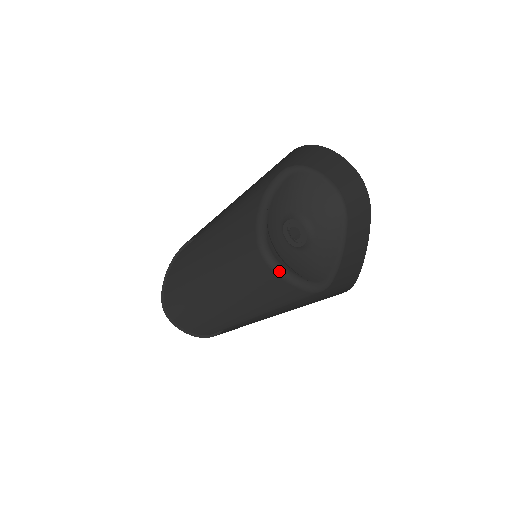
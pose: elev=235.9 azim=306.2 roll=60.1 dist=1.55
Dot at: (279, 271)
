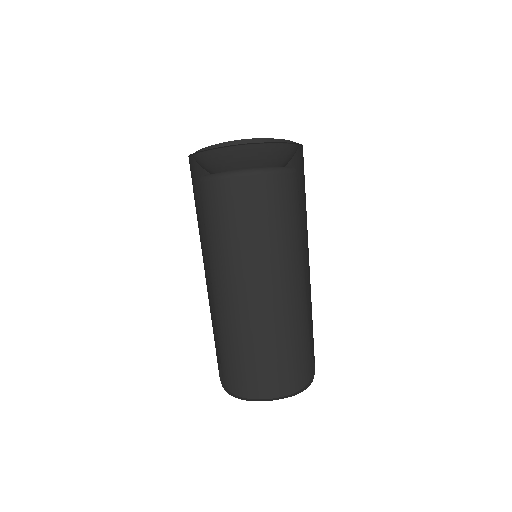
Dot at: (230, 173)
